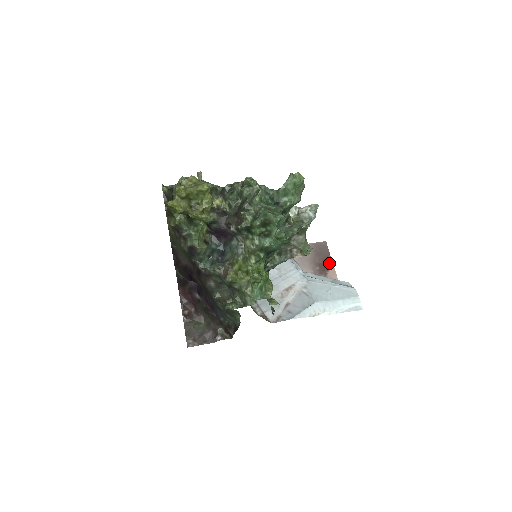
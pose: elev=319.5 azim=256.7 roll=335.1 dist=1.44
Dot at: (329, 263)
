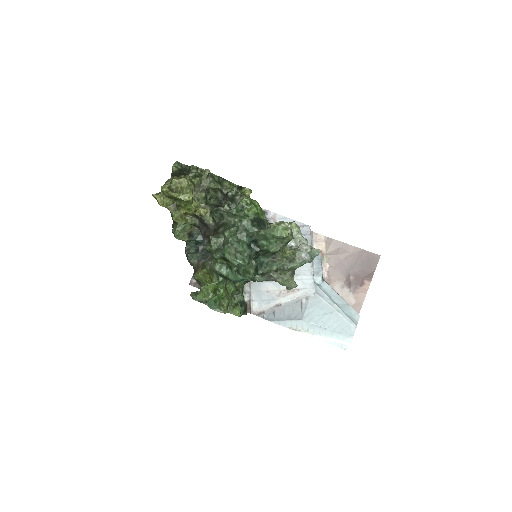
Dot at: (367, 279)
